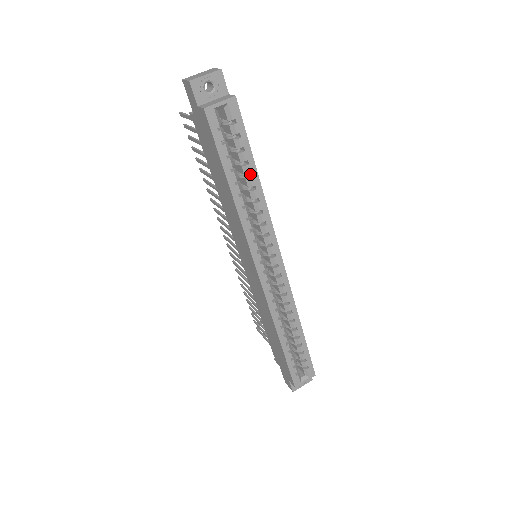
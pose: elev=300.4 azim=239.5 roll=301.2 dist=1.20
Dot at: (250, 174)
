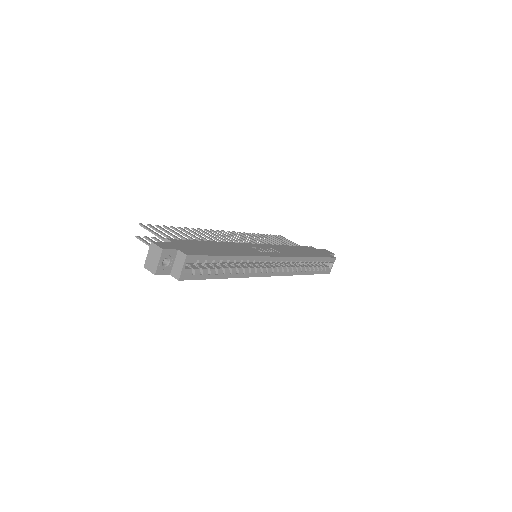
Dot at: (226, 259)
